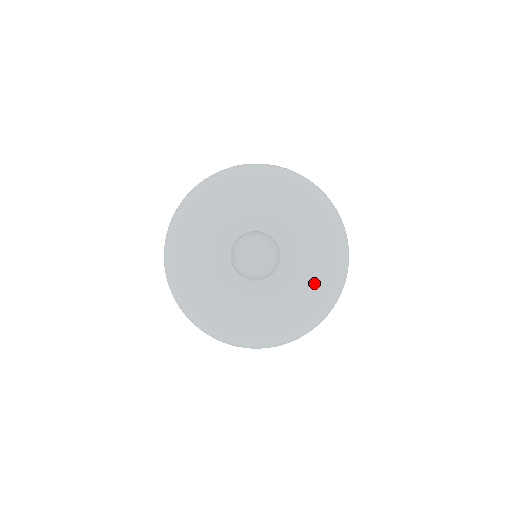
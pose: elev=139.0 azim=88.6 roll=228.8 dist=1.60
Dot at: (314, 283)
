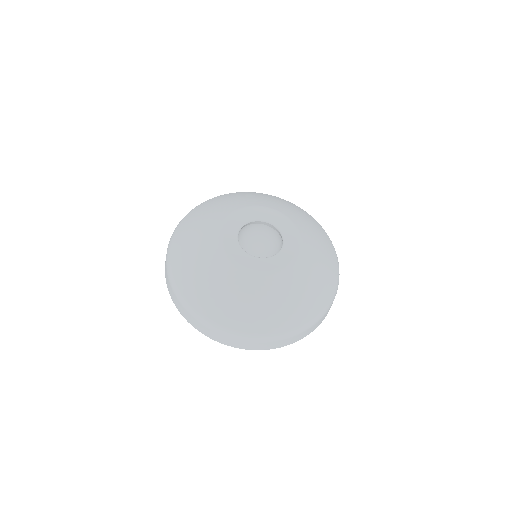
Dot at: (315, 266)
